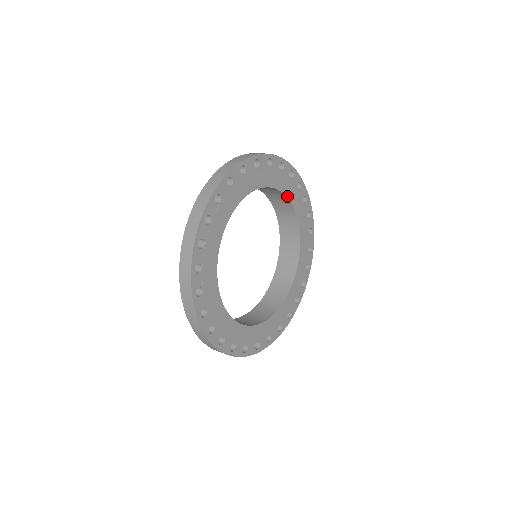
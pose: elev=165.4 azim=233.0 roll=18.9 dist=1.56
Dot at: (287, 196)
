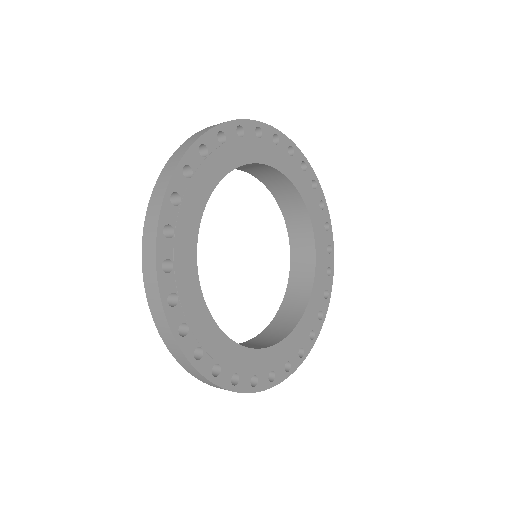
Dot at: (315, 238)
